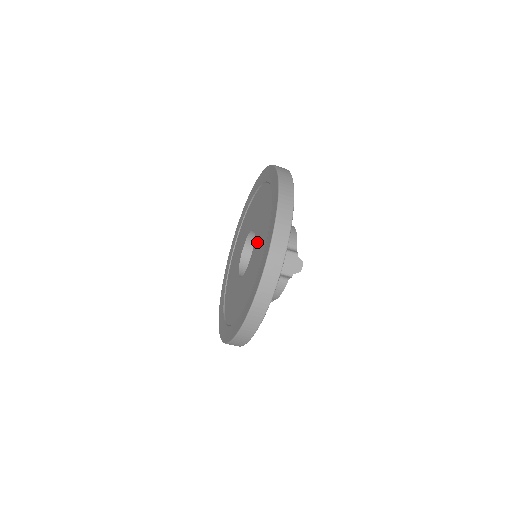
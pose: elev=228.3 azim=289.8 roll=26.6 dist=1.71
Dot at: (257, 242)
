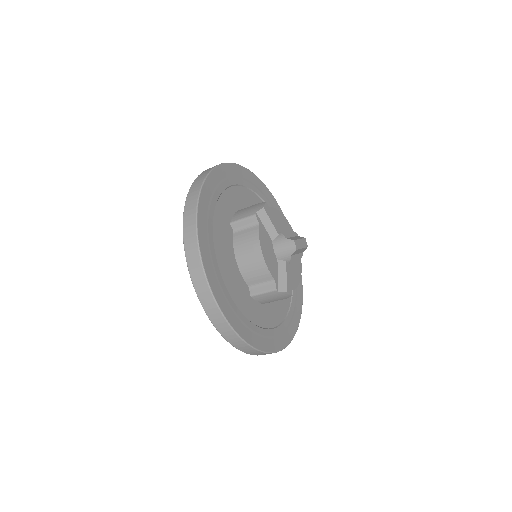
Dot at: occluded
